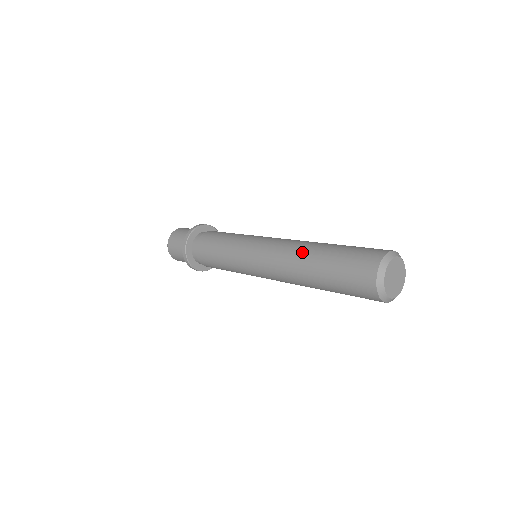
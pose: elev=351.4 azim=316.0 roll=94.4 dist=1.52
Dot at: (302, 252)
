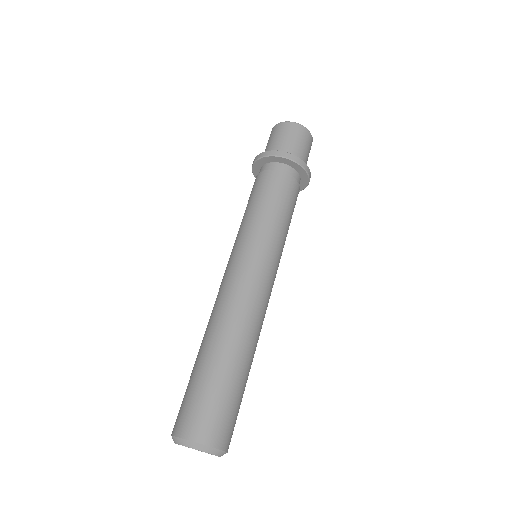
Dot at: occluded
